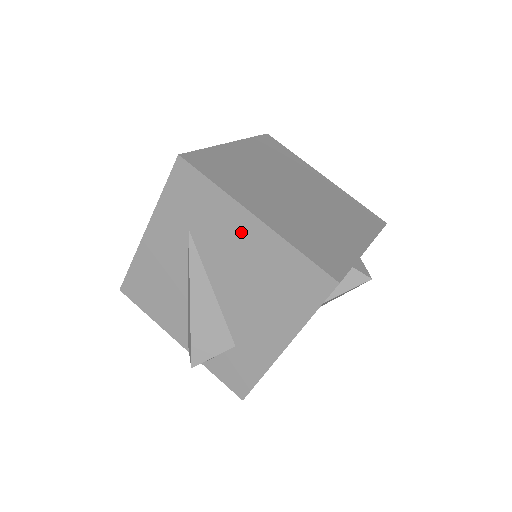
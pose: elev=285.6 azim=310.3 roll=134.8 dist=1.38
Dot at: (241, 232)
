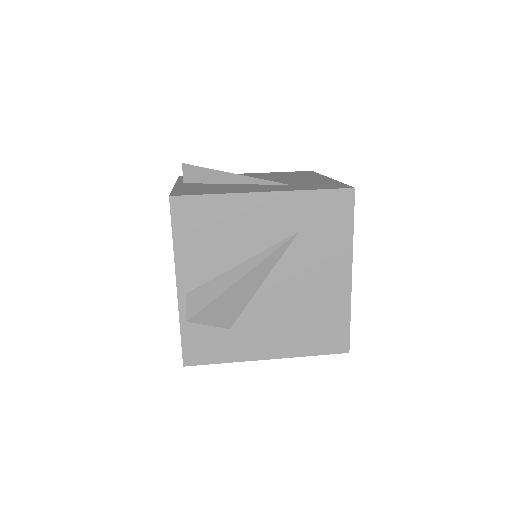
Dot at: (332, 273)
